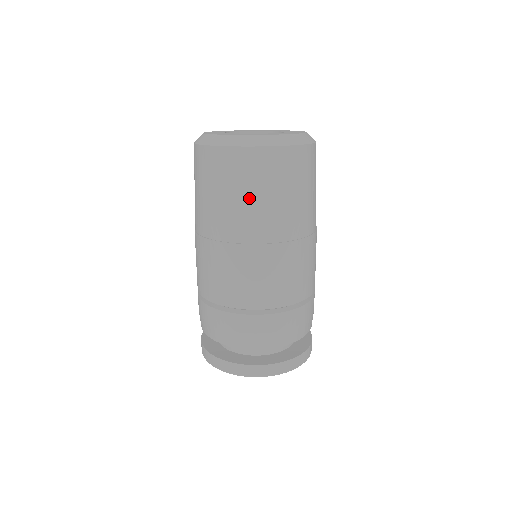
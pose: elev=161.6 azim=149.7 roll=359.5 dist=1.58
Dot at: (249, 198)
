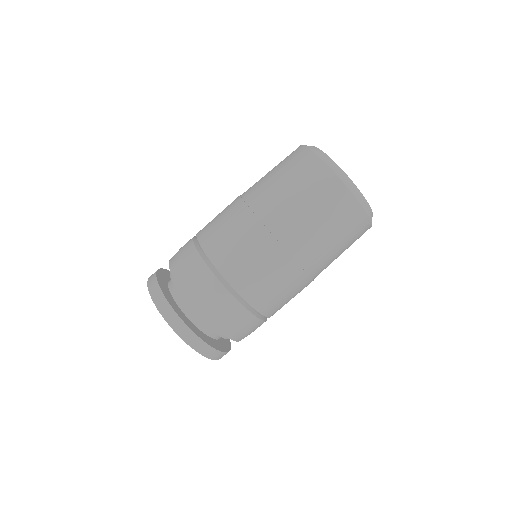
Dot at: (329, 235)
